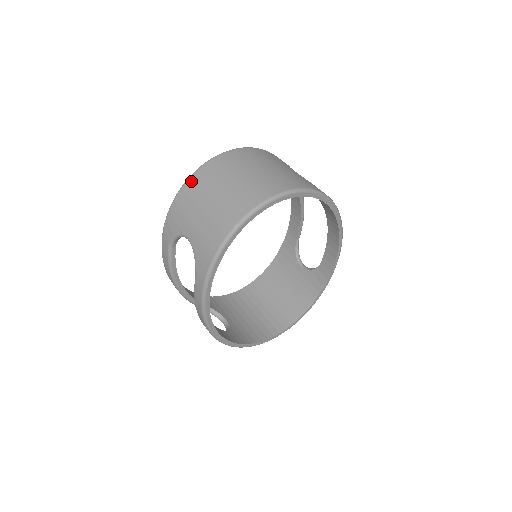
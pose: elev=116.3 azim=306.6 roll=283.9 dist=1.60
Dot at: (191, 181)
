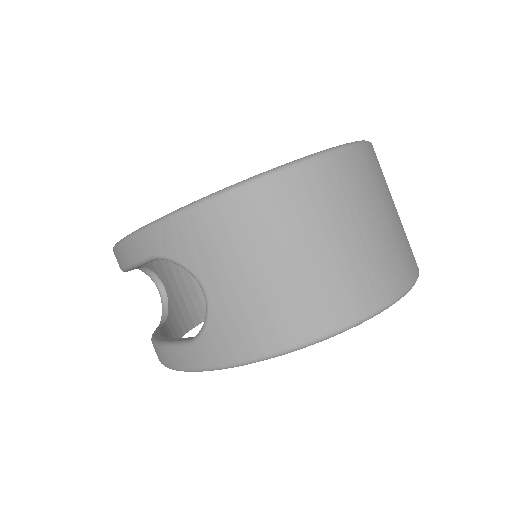
Dot at: (252, 194)
